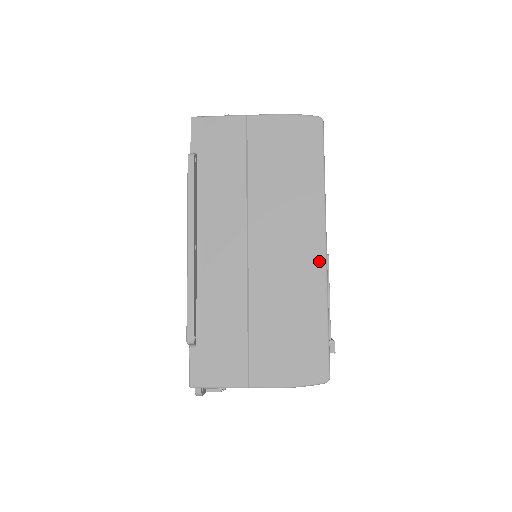
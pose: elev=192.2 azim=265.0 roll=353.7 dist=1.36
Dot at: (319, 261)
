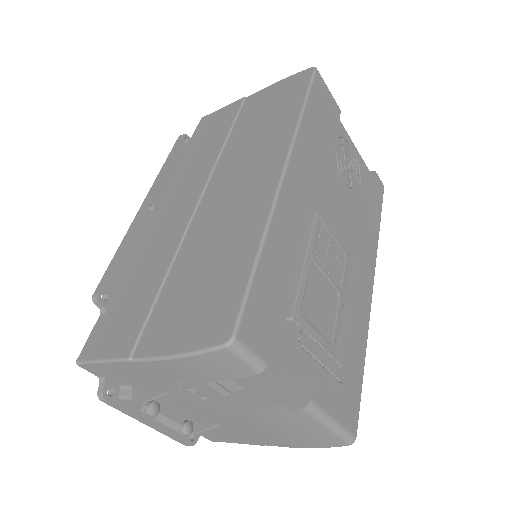
Dot at: (270, 188)
